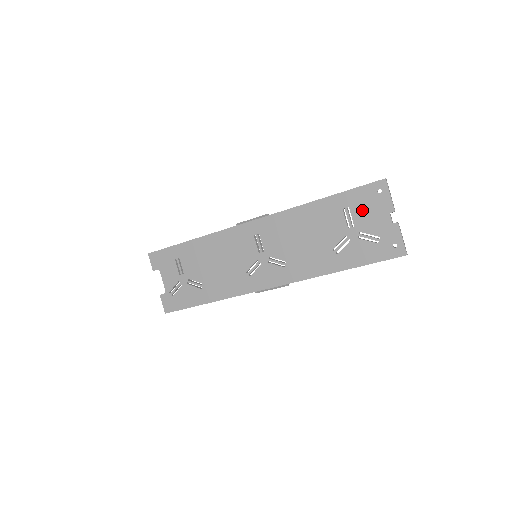
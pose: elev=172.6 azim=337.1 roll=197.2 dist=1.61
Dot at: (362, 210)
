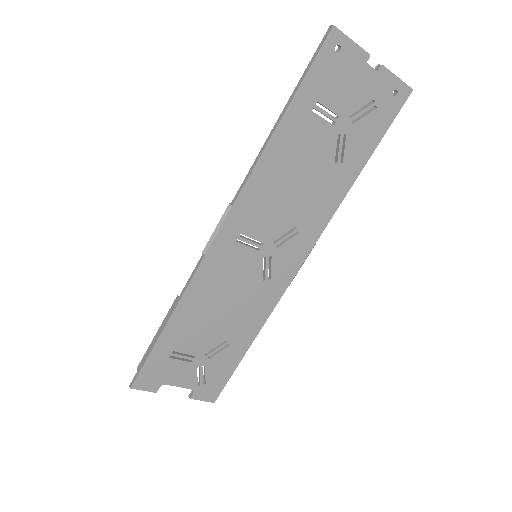
Dot at: (334, 90)
